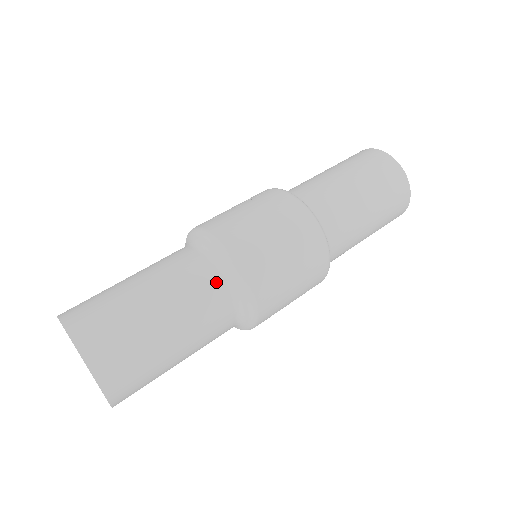
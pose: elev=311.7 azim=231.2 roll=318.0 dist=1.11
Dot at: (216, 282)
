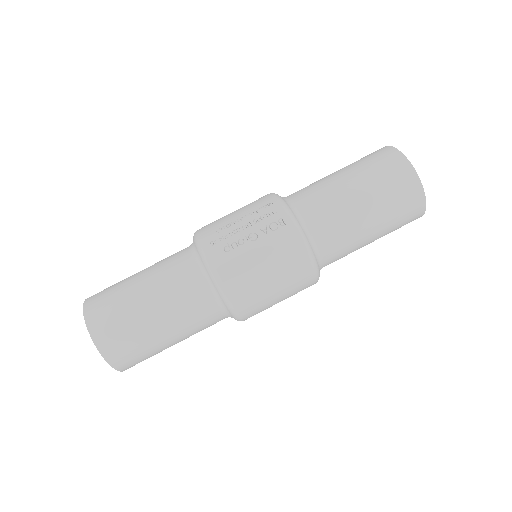
Dot at: (217, 314)
